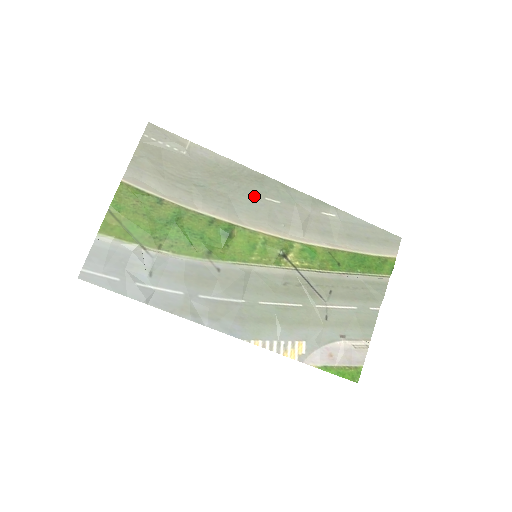
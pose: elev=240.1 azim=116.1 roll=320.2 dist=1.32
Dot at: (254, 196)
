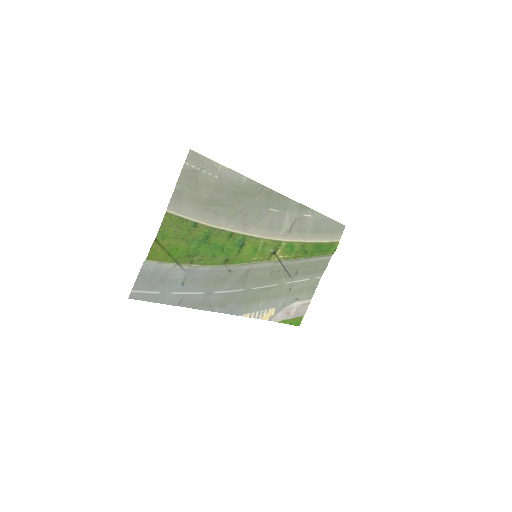
Dot at: (262, 208)
